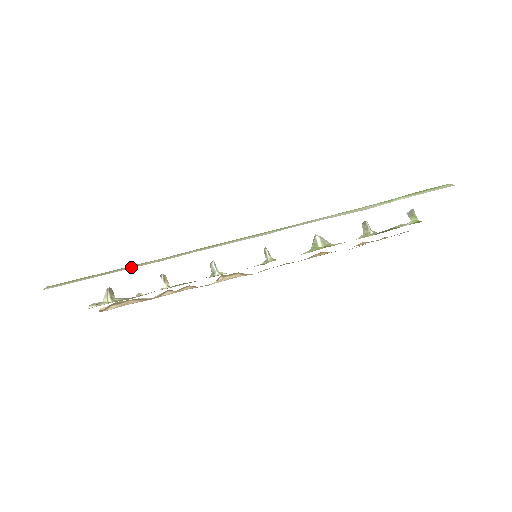
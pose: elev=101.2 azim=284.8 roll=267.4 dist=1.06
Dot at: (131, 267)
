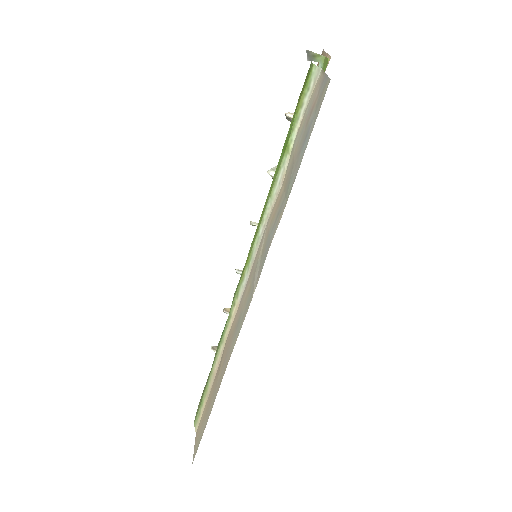
Dot at: (212, 380)
